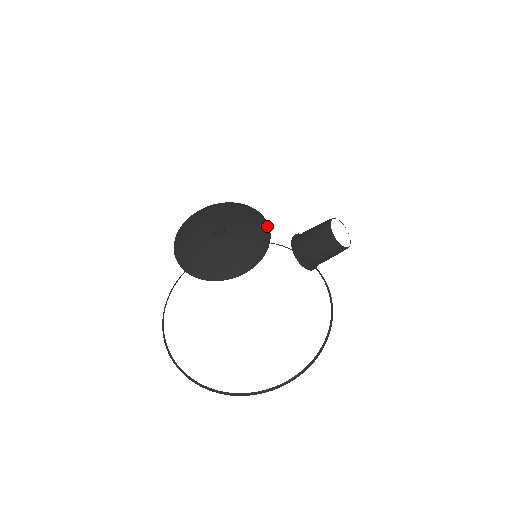
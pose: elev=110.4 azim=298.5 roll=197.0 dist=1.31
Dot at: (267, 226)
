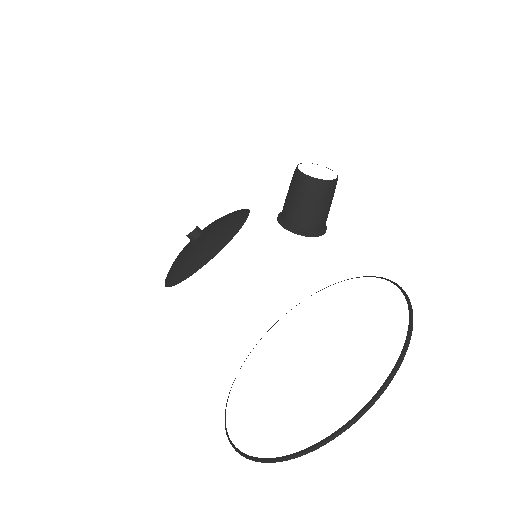
Dot at: (247, 212)
